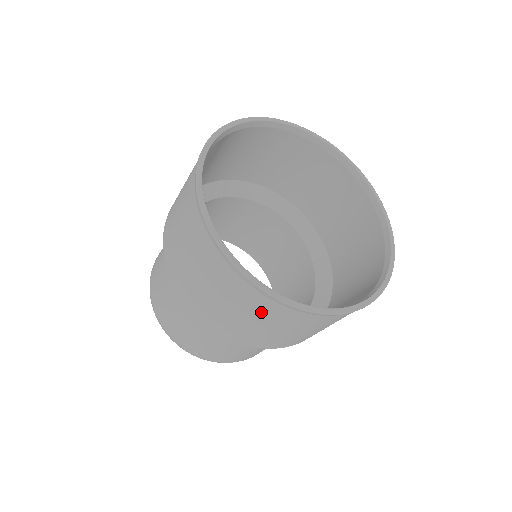
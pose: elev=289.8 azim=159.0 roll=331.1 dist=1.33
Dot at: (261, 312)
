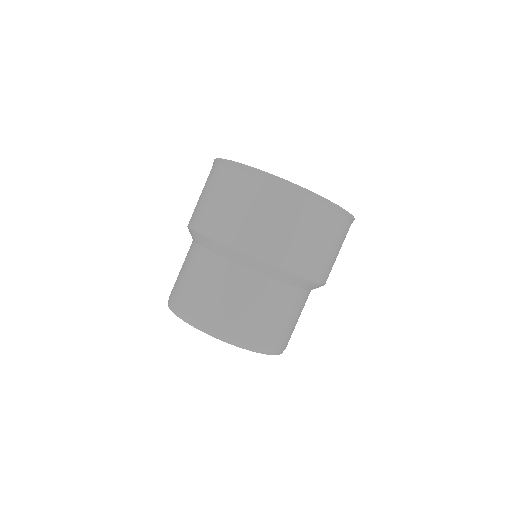
Dot at: (308, 219)
